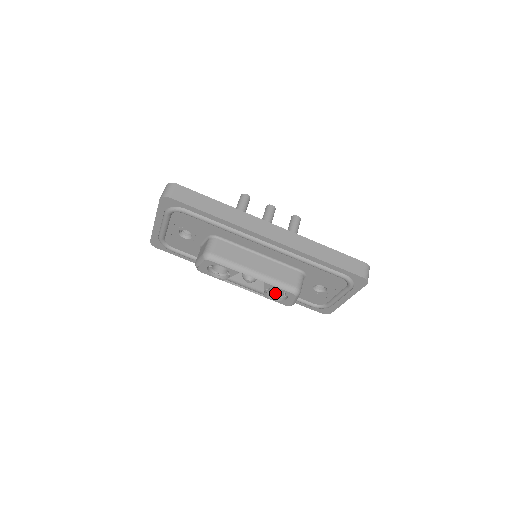
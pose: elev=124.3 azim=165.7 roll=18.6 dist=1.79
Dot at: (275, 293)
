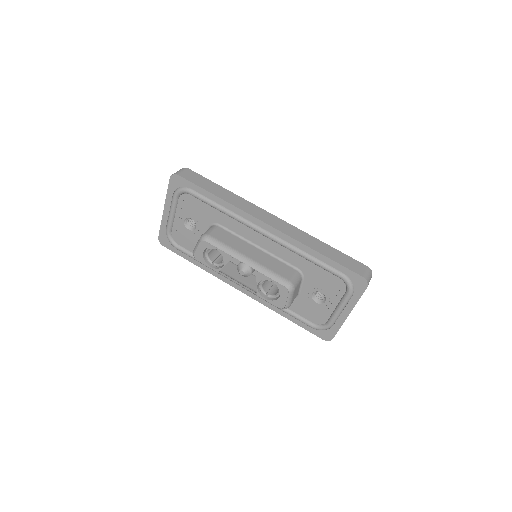
Dot at: (269, 293)
